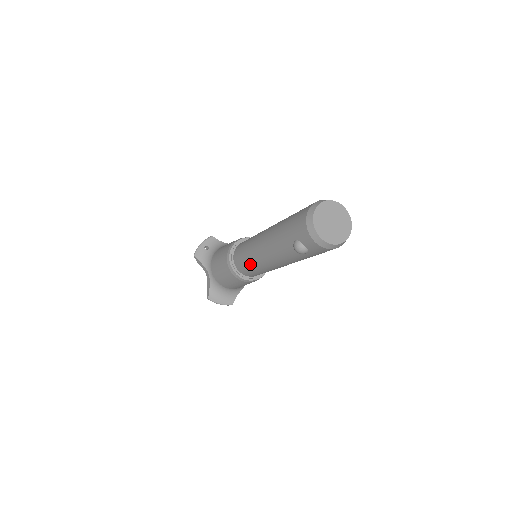
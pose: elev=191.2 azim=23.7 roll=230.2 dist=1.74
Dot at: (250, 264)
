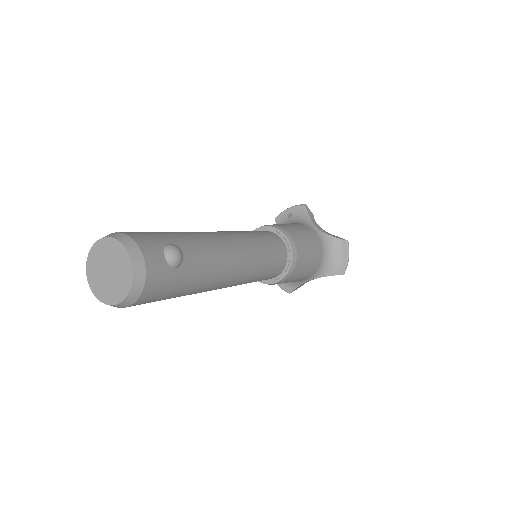
Dot at: occluded
